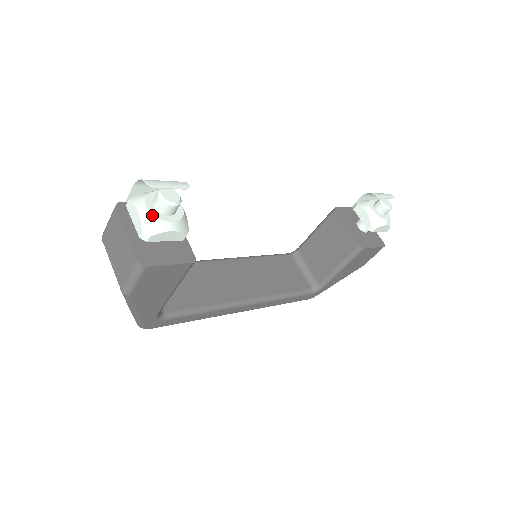
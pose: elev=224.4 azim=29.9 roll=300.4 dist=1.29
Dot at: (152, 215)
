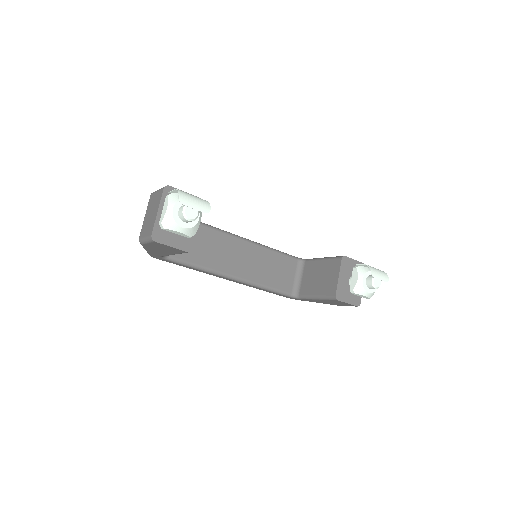
Dot at: (173, 217)
